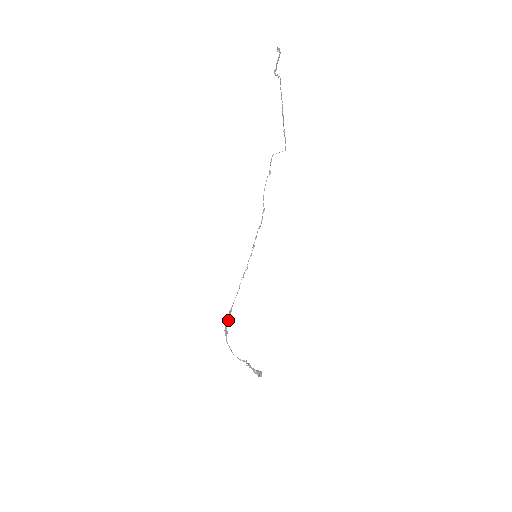
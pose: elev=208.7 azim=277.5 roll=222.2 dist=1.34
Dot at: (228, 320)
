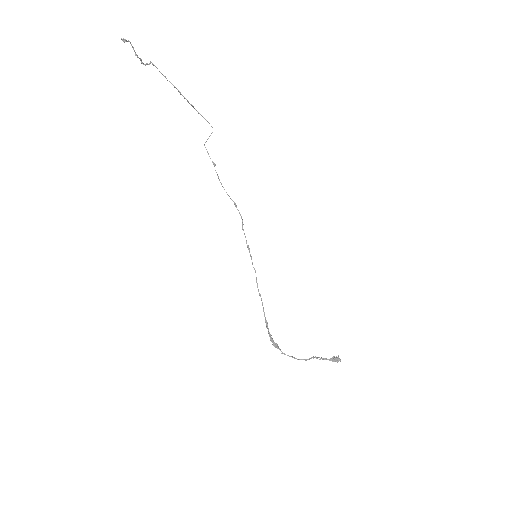
Dot at: (270, 334)
